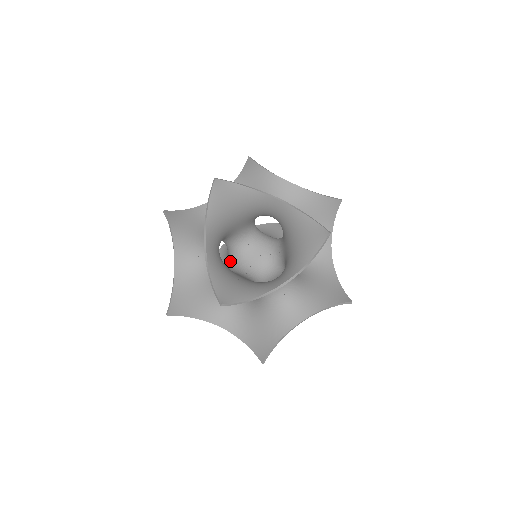
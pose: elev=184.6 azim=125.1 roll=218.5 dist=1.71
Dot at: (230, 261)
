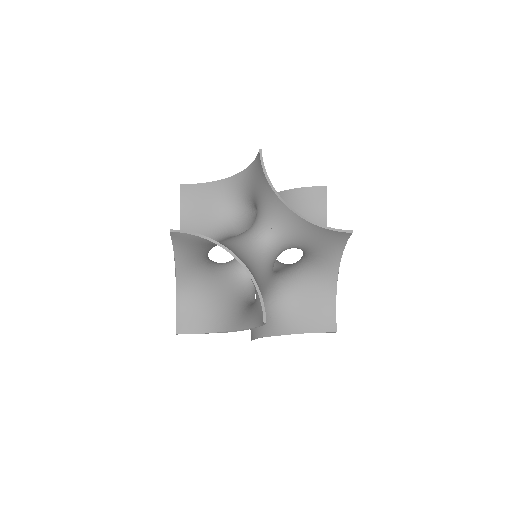
Dot at: occluded
